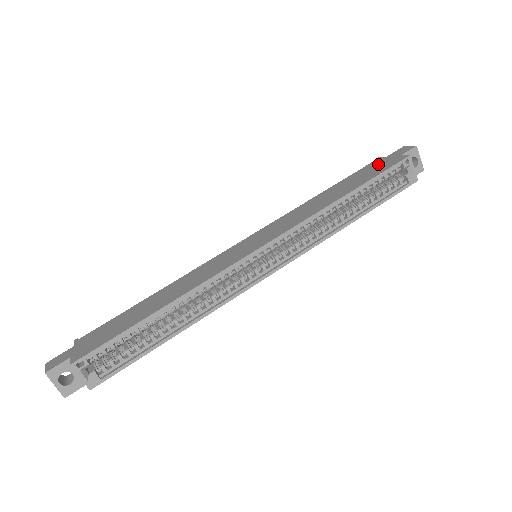
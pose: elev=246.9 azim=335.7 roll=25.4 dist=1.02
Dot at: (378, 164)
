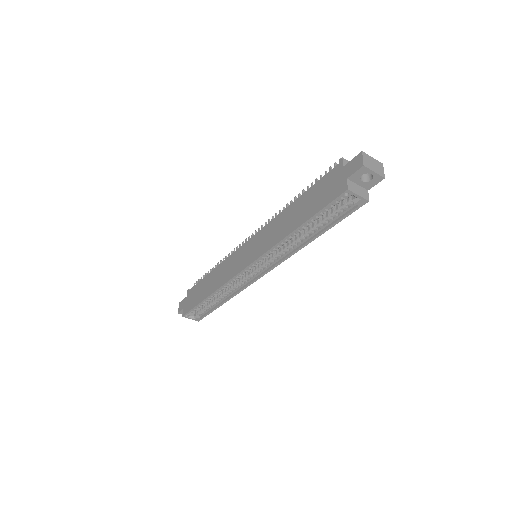
Dot at: (331, 181)
